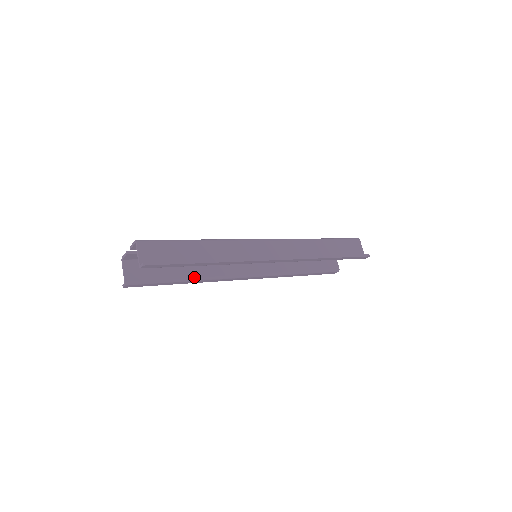
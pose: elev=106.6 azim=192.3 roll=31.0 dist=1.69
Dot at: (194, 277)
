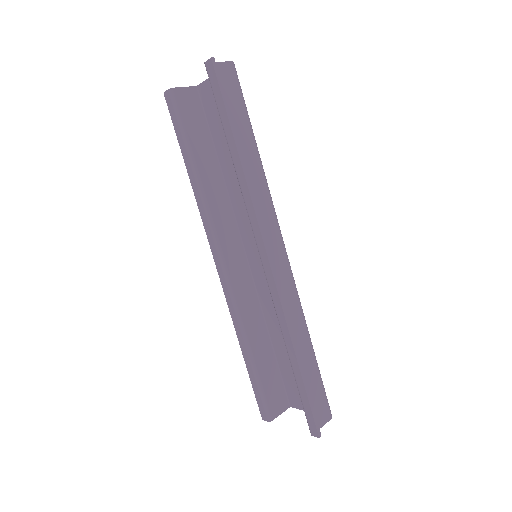
Dot at: (202, 181)
